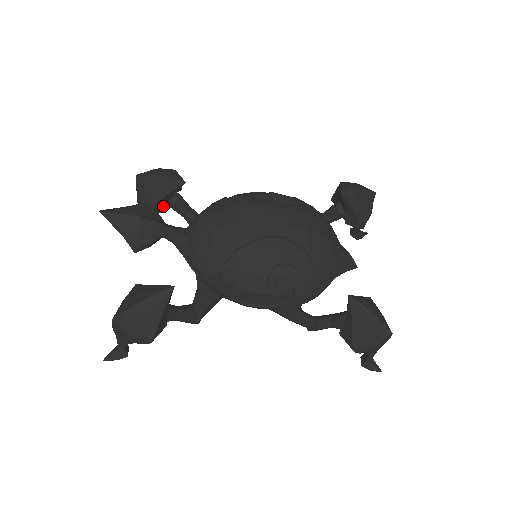
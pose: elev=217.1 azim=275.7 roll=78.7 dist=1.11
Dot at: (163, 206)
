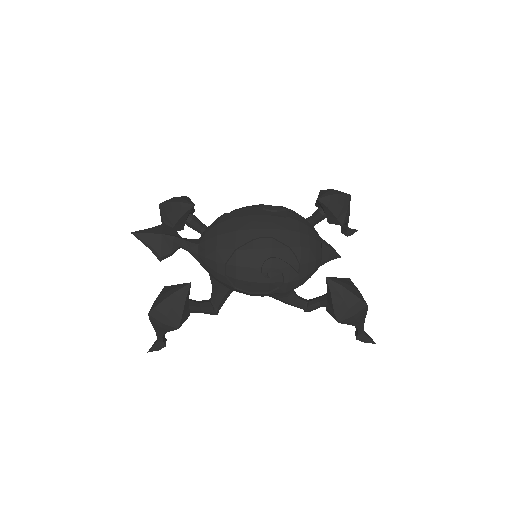
Dot at: (181, 225)
